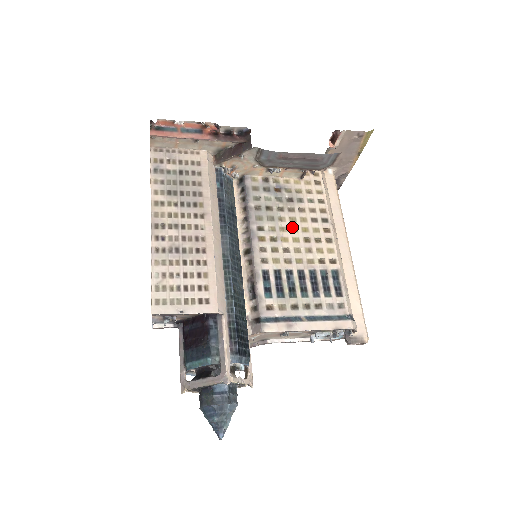
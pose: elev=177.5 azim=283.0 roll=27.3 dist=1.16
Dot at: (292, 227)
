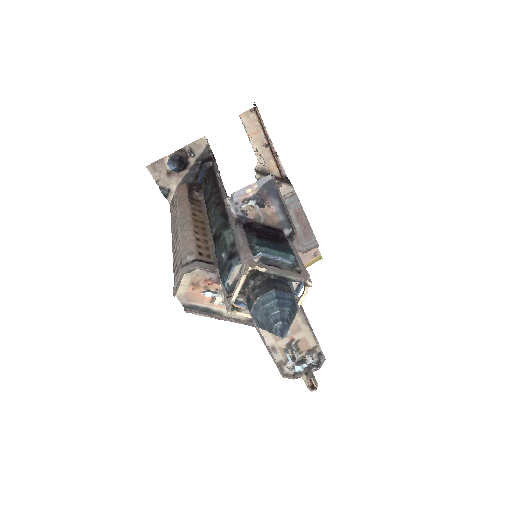
Dot at: occluded
